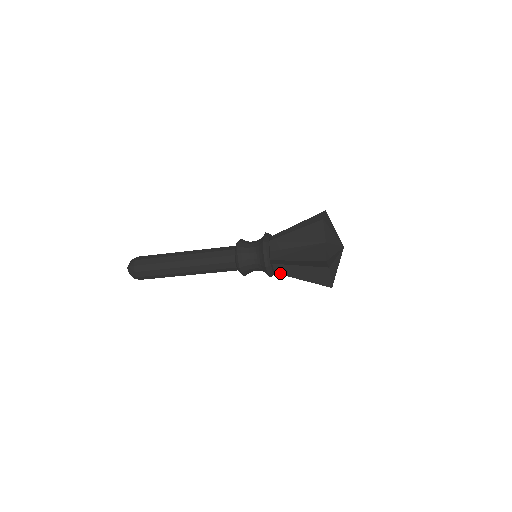
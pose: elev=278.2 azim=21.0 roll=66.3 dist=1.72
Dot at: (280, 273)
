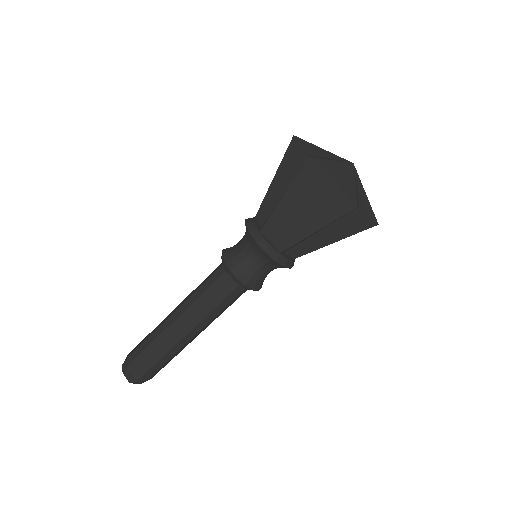
Dot at: (286, 247)
